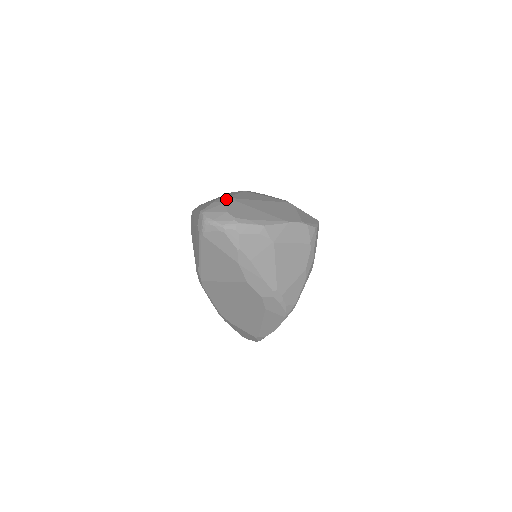
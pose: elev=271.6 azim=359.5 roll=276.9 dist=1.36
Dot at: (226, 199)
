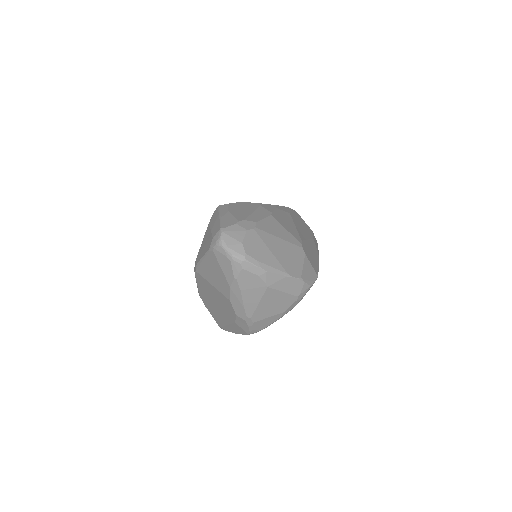
Dot at: (249, 225)
